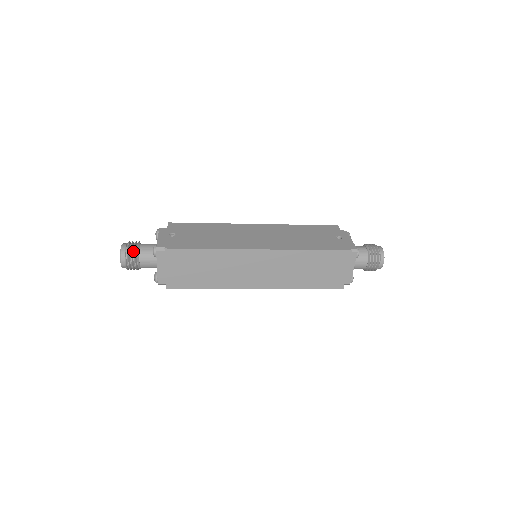
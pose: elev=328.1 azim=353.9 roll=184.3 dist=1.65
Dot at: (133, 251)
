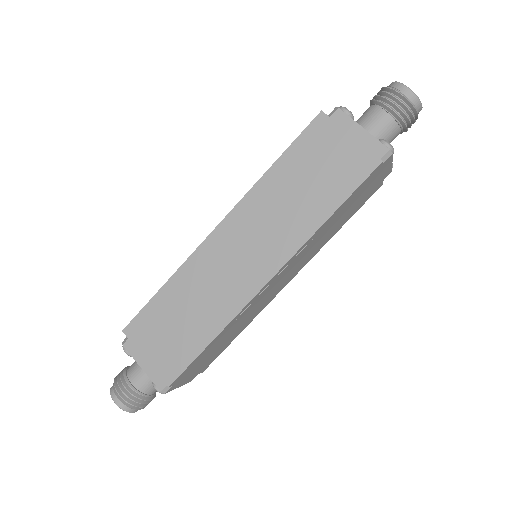
Dot at: (121, 378)
